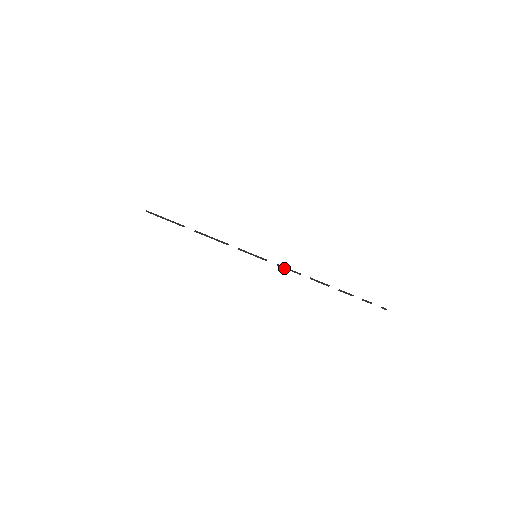
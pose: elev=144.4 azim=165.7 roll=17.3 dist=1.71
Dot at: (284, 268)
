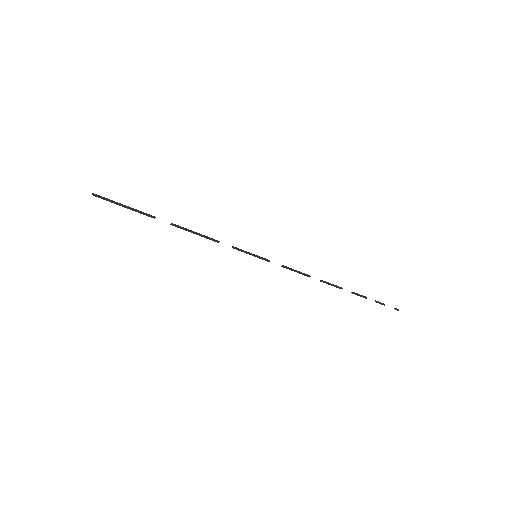
Dot at: (291, 270)
